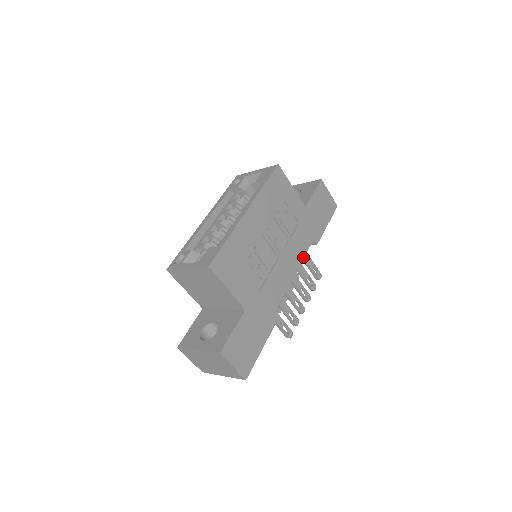
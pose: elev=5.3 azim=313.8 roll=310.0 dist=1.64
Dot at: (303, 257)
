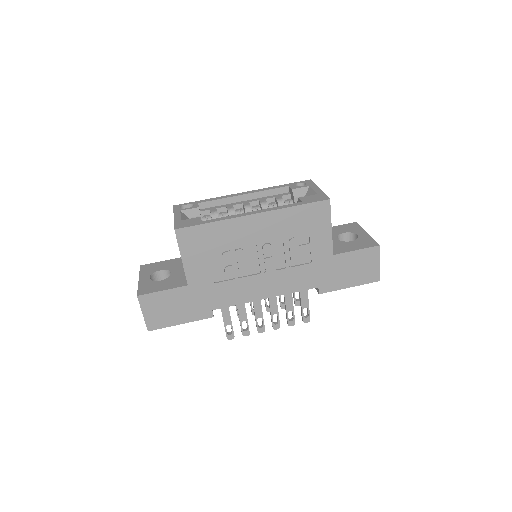
Dot at: (291, 292)
